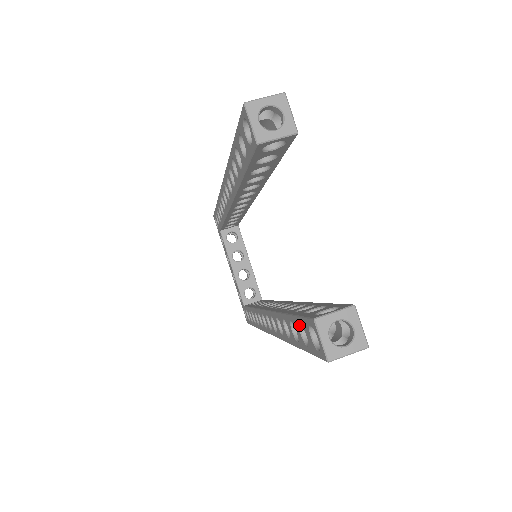
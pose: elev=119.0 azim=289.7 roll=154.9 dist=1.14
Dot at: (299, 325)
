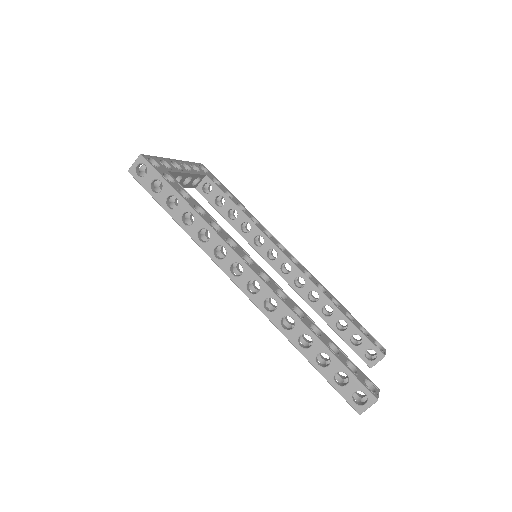
Dot at: (347, 342)
